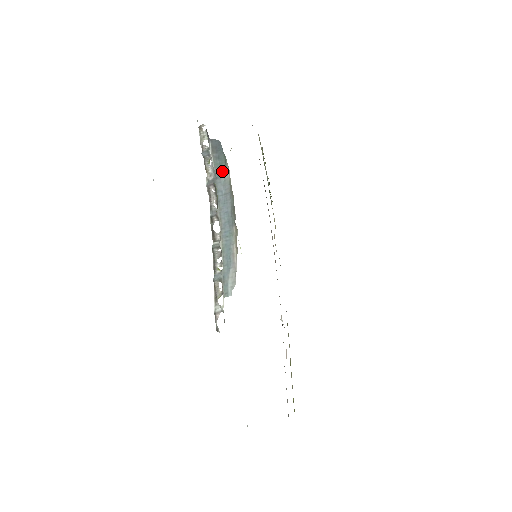
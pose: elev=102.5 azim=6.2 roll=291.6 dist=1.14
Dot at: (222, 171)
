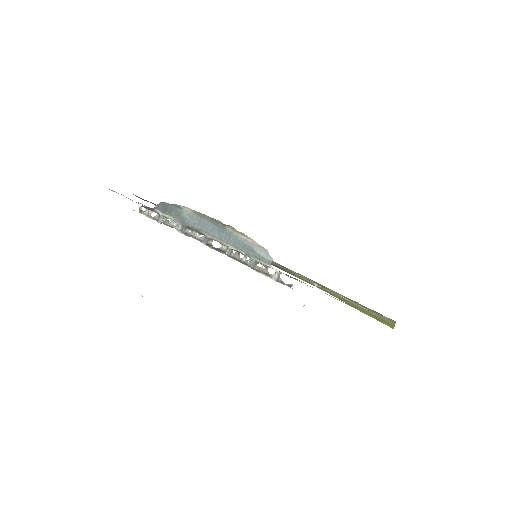
Dot at: (182, 214)
